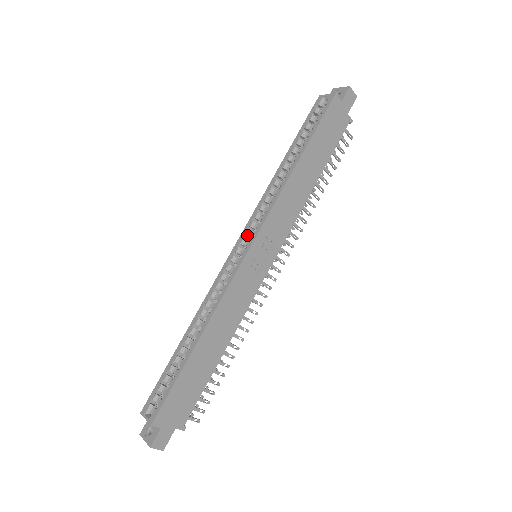
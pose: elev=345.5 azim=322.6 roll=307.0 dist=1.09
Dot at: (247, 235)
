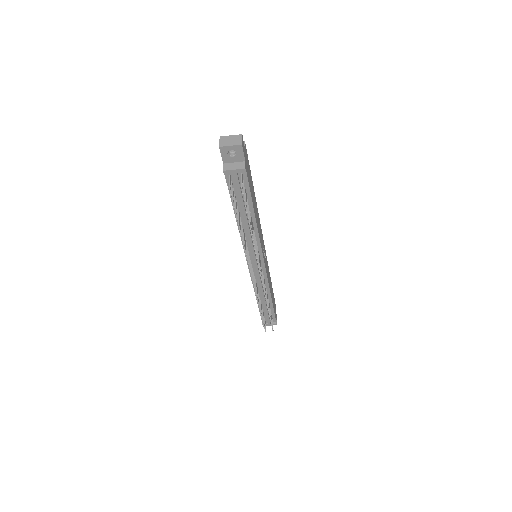
Dot at: occluded
